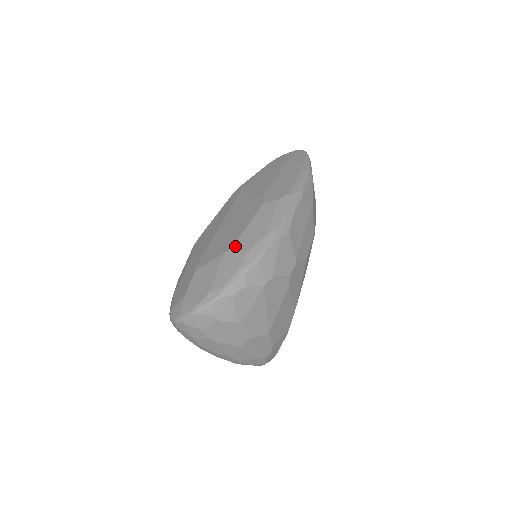
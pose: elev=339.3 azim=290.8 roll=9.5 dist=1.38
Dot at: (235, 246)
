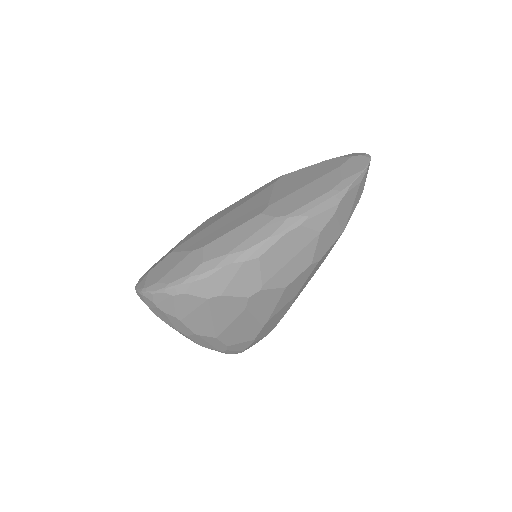
Dot at: (203, 249)
